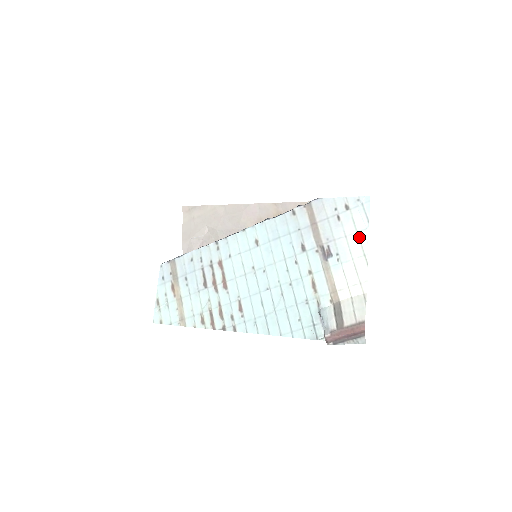
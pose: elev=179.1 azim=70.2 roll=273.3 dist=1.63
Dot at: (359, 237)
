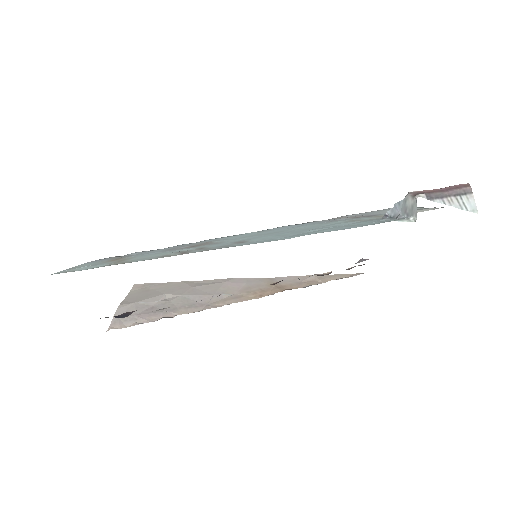
Dot at: occluded
